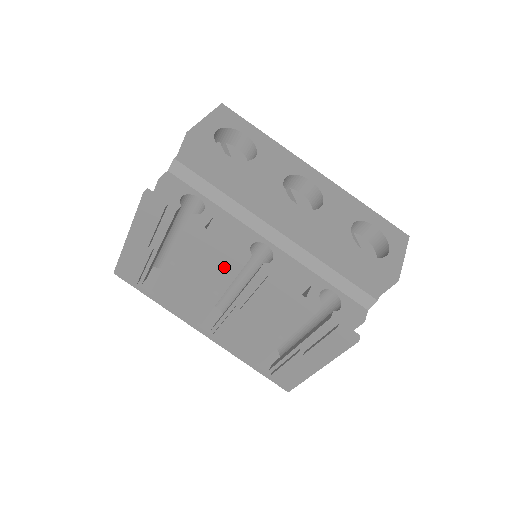
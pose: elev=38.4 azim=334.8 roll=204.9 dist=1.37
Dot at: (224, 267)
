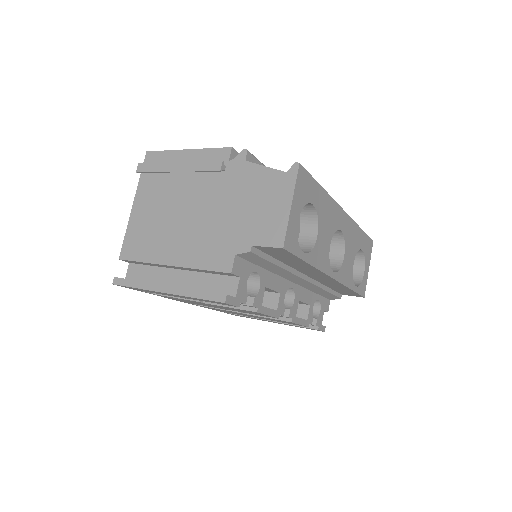
Dot at: occluded
